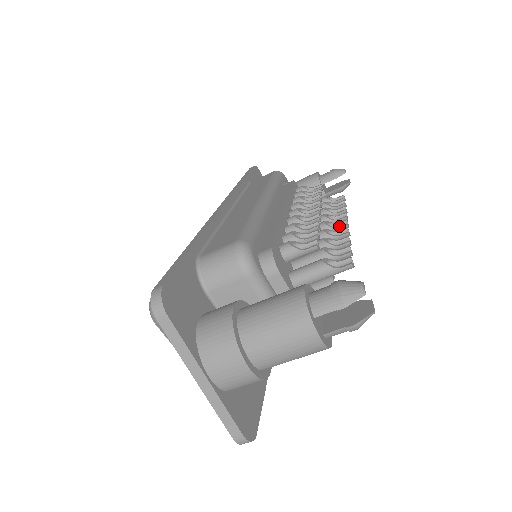
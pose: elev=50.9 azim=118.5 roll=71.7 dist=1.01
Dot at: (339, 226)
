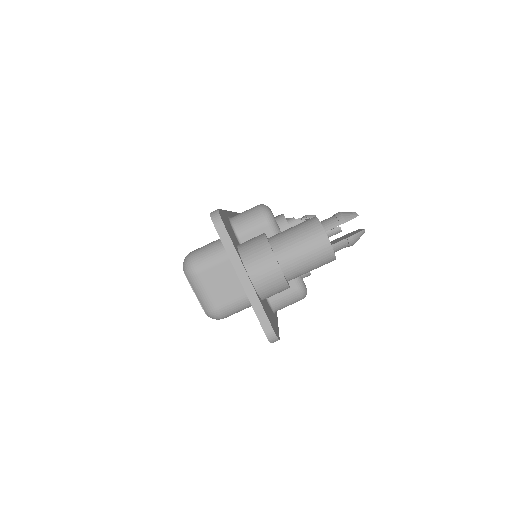
Dot at: occluded
